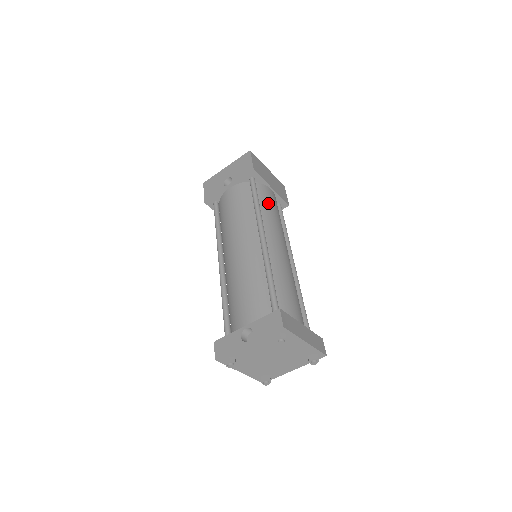
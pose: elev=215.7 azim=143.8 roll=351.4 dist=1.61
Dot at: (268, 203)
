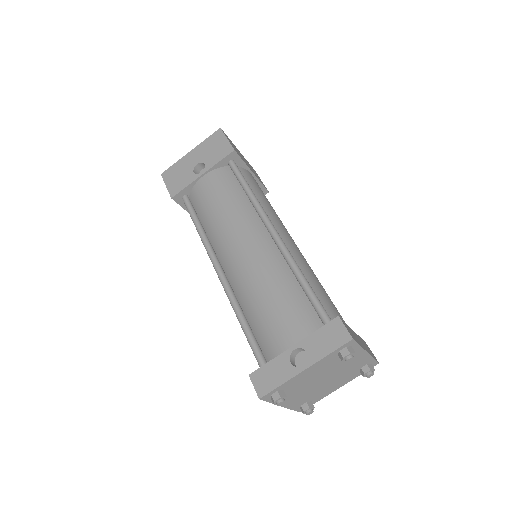
Dot at: (257, 190)
